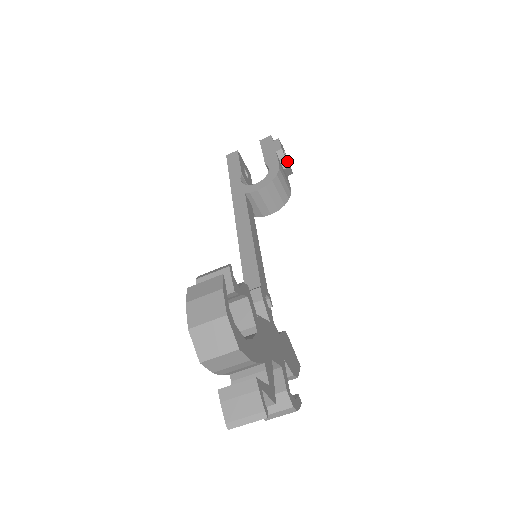
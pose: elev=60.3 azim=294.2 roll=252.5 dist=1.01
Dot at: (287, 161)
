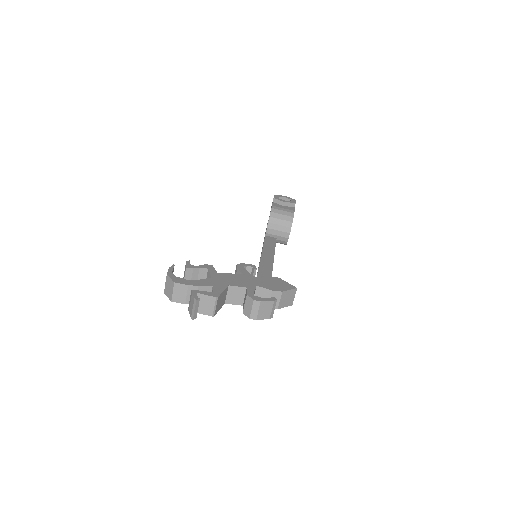
Dot at: (284, 201)
